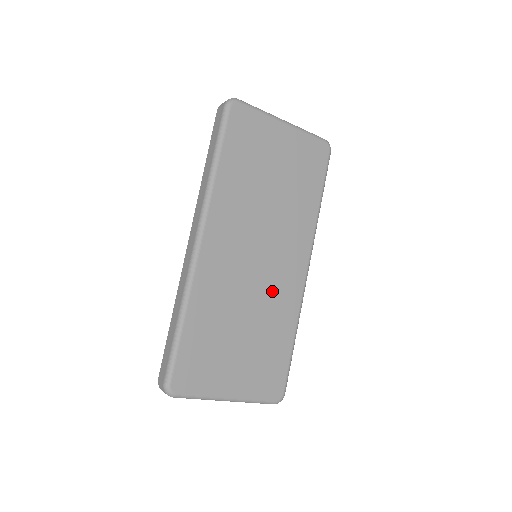
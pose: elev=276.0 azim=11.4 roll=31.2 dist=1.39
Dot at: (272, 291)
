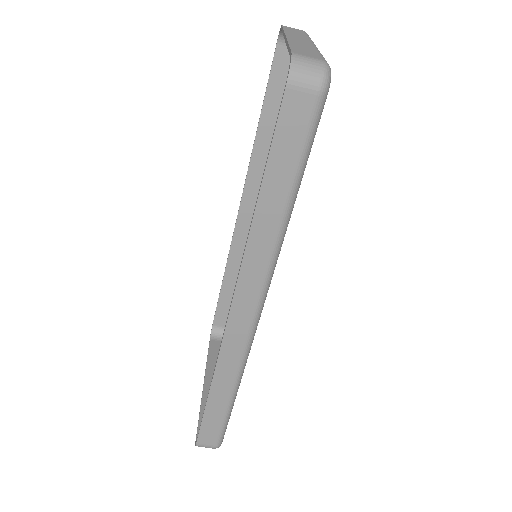
Dot at: occluded
